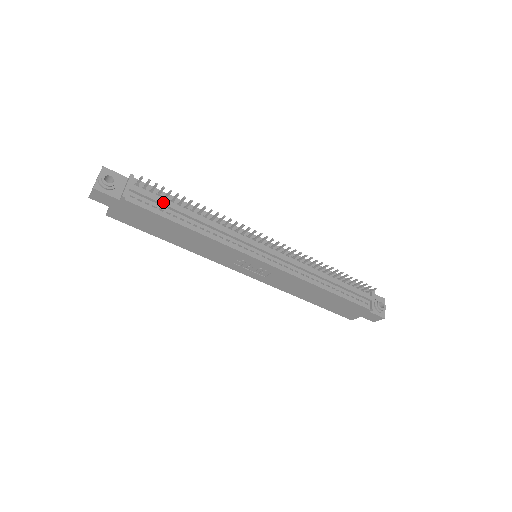
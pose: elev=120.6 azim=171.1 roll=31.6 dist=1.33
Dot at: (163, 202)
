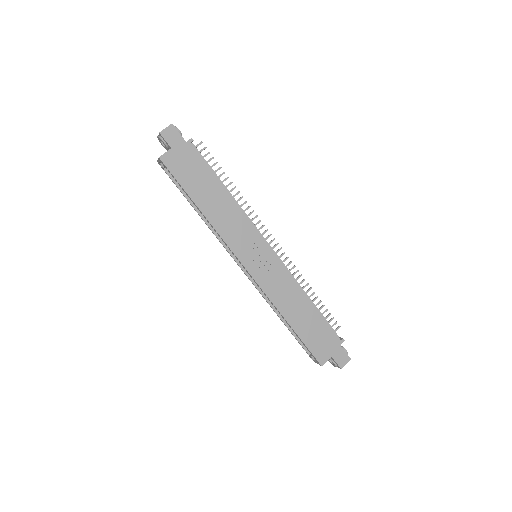
Dot at: (210, 166)
